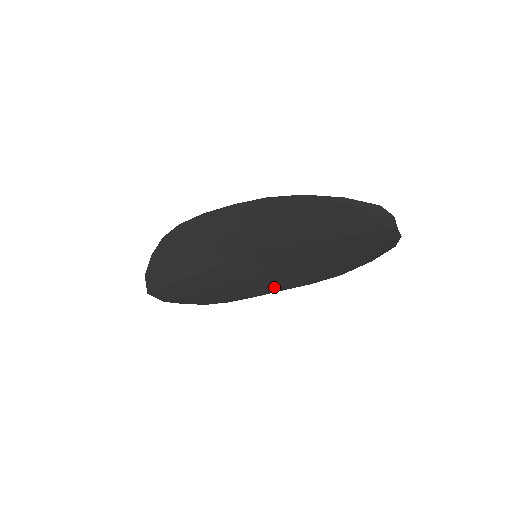
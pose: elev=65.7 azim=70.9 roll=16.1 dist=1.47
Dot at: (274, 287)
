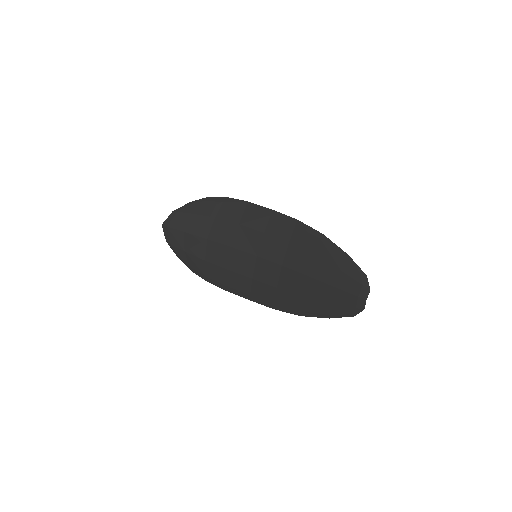
Dot at: (247, 292)
